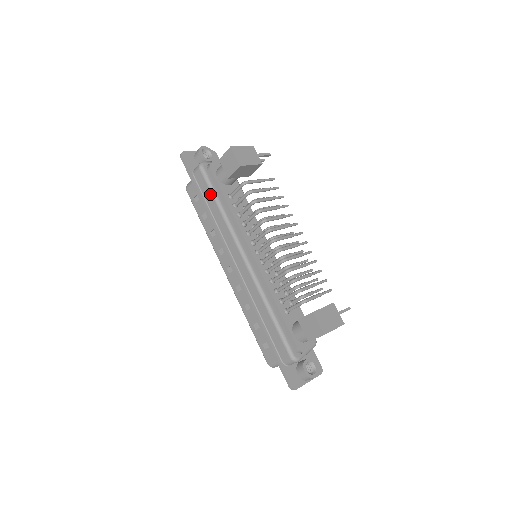
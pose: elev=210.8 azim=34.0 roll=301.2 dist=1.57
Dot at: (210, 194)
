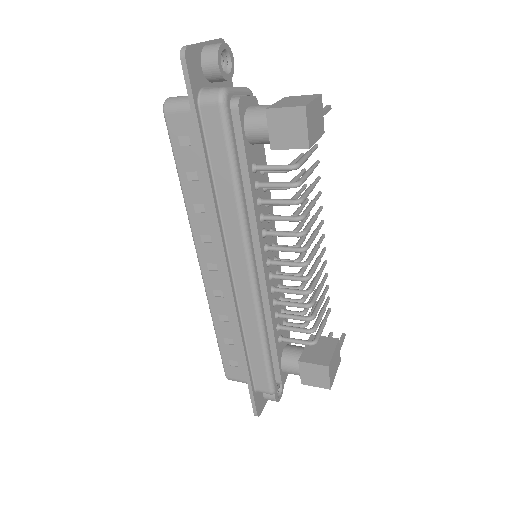
Dot at: (225, 159)
